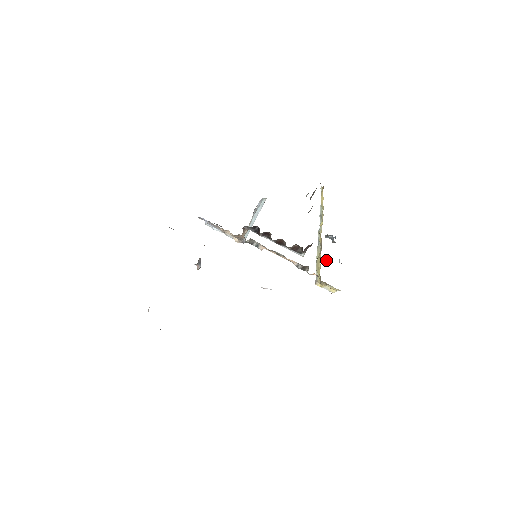
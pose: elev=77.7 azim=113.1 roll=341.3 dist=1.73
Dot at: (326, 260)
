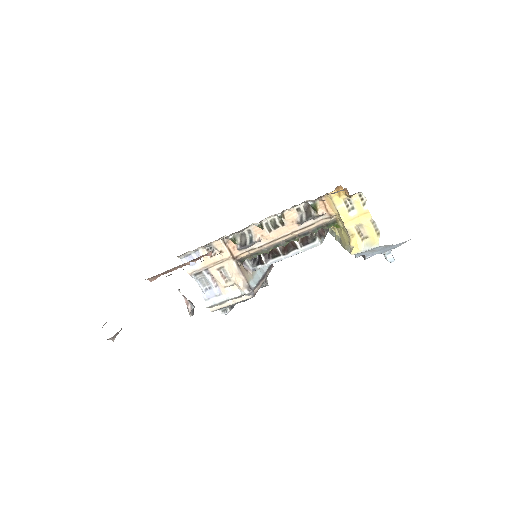
Dot at: (363, 257)
